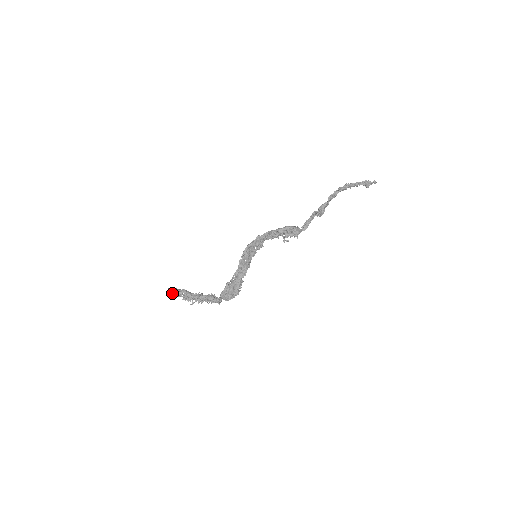
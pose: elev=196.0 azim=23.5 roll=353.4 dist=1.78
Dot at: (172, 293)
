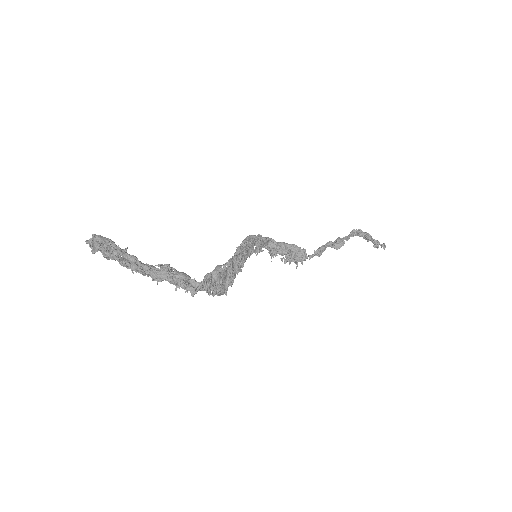
Dot at: (102, 244)
